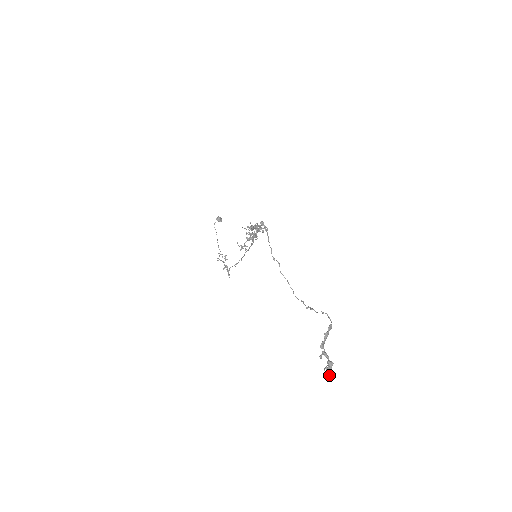
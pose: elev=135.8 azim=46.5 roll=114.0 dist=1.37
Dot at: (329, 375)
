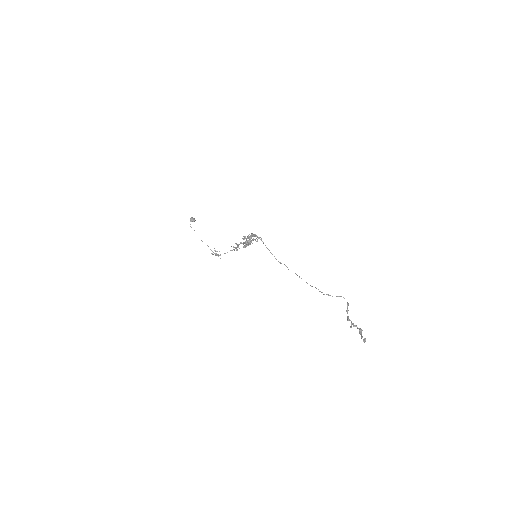
Dot at: (365, 341)
